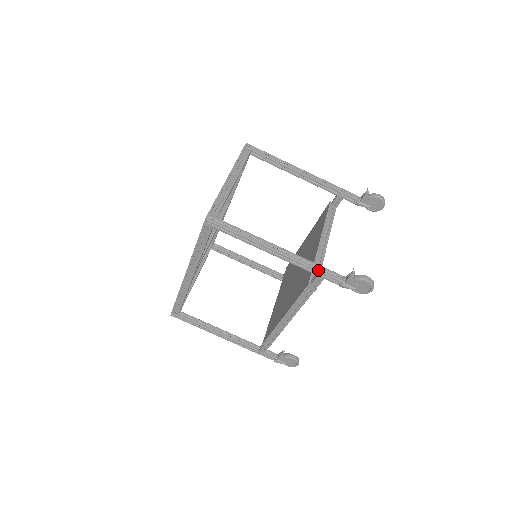
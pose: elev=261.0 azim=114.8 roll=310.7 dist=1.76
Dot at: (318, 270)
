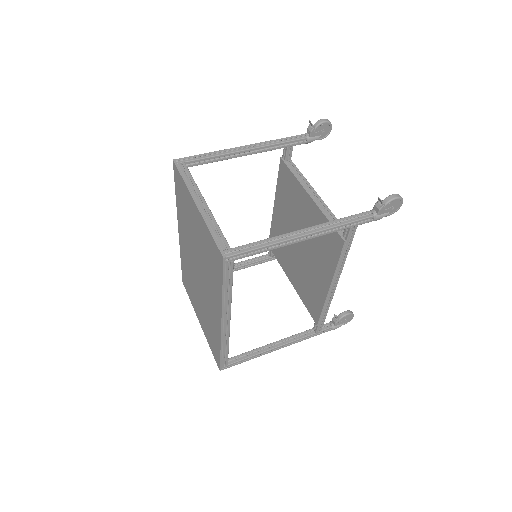
Dot at: (350, 222)
